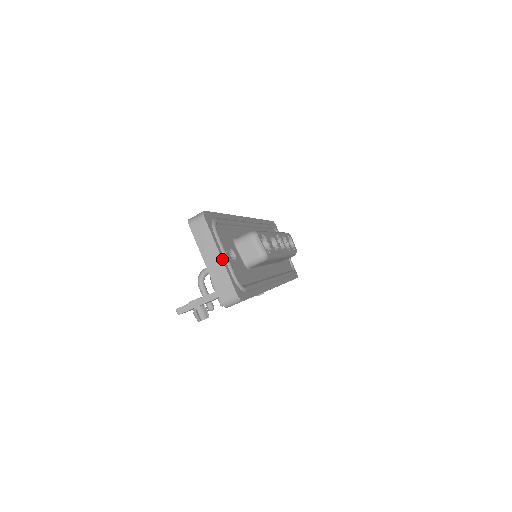
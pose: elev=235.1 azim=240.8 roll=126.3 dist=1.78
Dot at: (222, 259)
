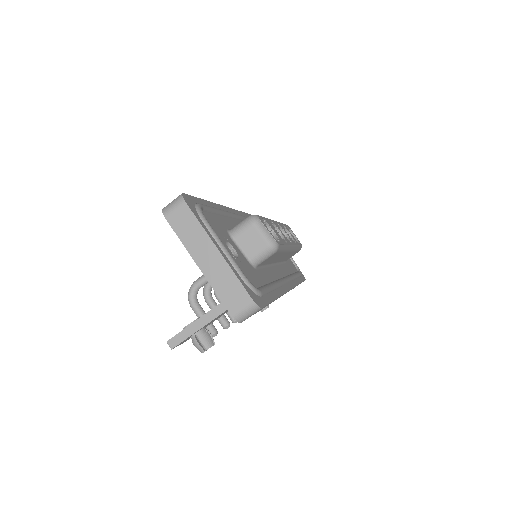
Dot at: (221, 254)
